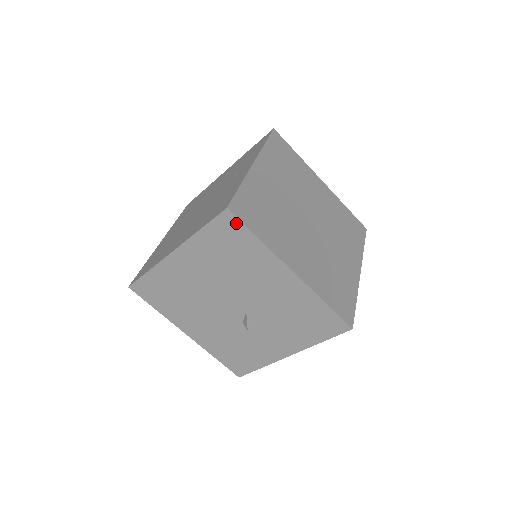
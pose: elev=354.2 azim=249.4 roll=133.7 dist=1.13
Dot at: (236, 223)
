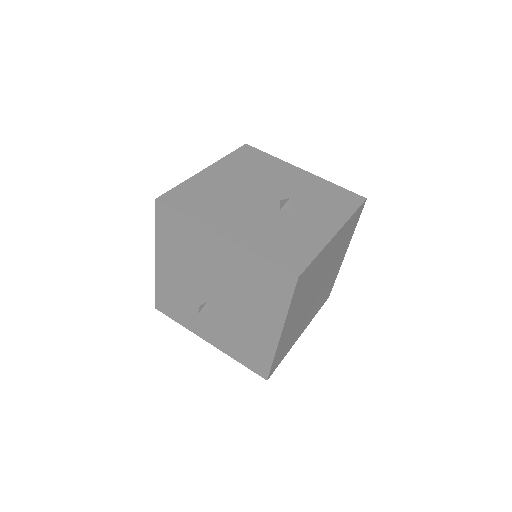
Dot at: (254, 150)
